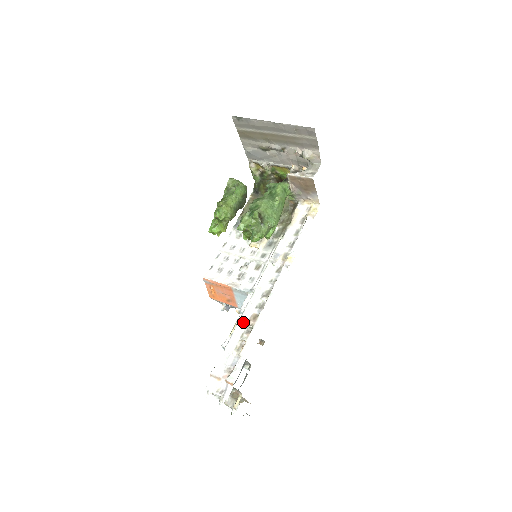
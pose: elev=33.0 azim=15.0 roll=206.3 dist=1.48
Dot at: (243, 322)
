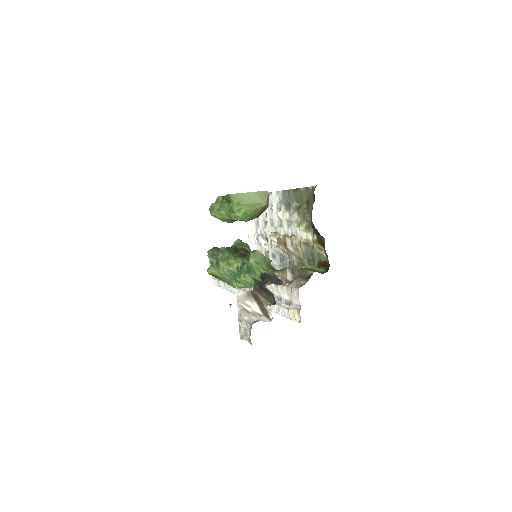
Dot at: occluded
